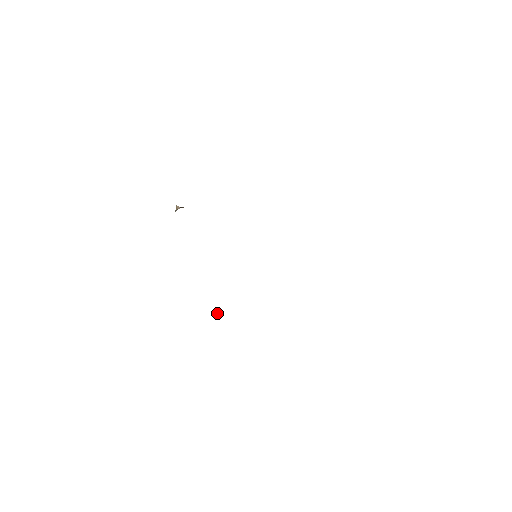
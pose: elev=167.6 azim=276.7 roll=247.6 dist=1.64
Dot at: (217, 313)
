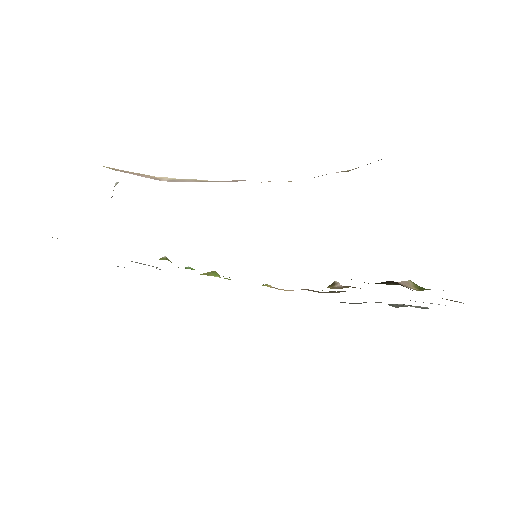
Dot at: (216, 276)
